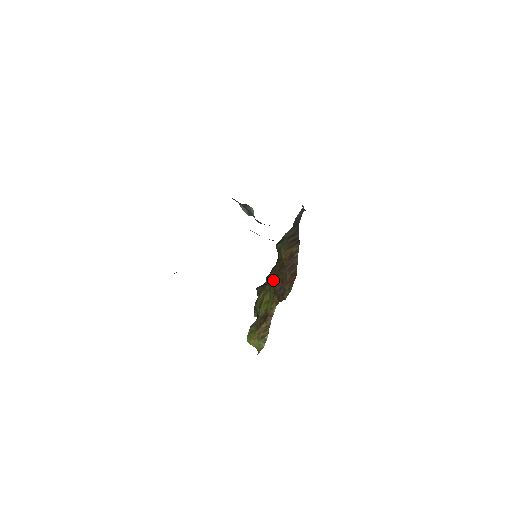
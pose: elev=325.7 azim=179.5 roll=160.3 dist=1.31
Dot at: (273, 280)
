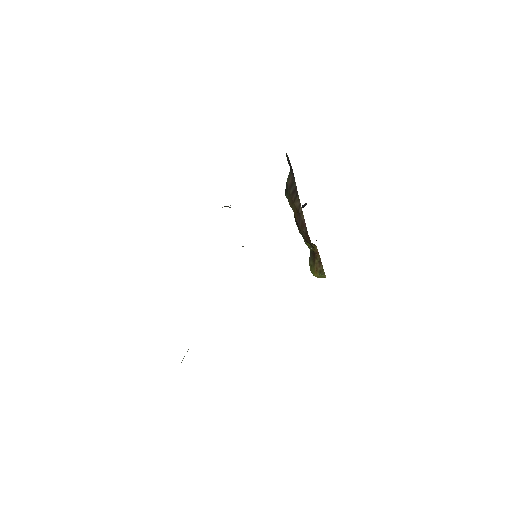
Dot at: occluded
